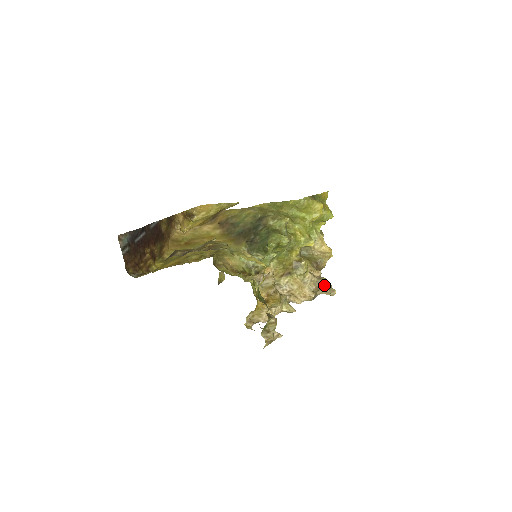
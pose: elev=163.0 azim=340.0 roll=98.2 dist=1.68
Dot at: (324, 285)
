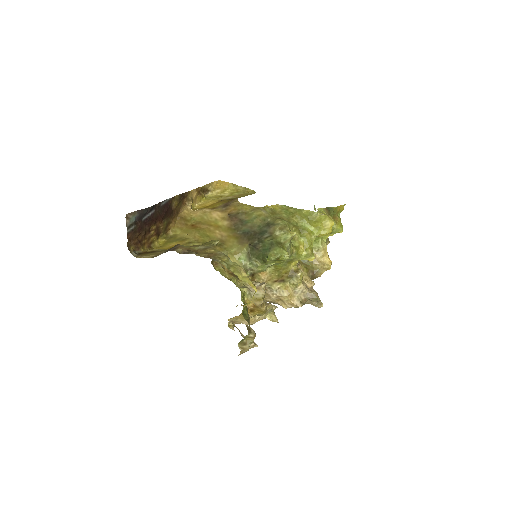
Dot at: (313, 299)
